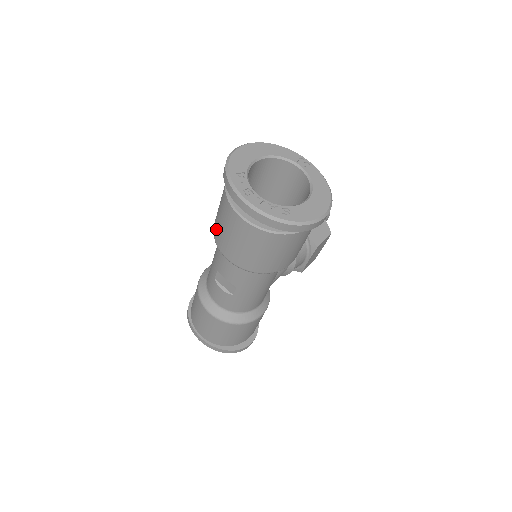
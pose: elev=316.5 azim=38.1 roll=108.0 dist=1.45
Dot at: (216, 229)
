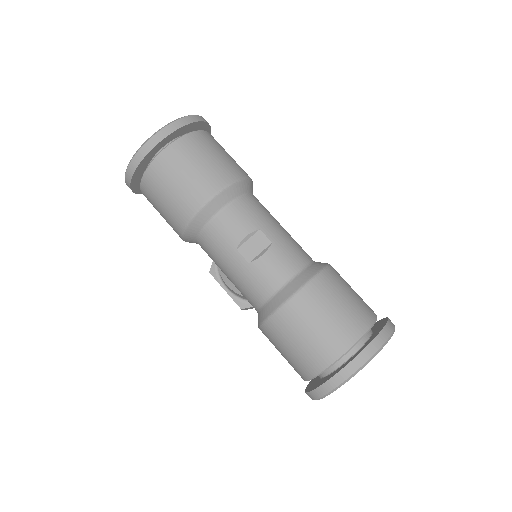
Dot at: (180, 208)
